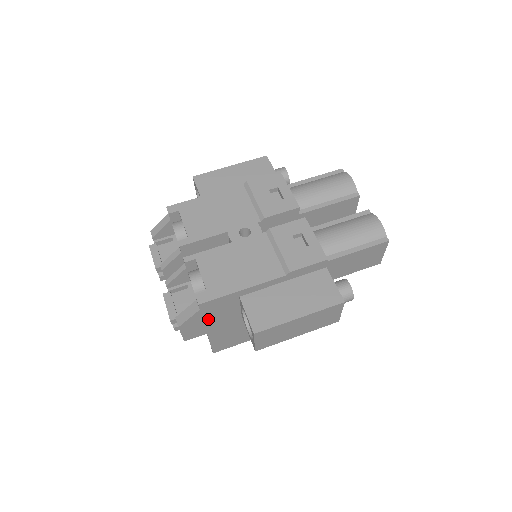
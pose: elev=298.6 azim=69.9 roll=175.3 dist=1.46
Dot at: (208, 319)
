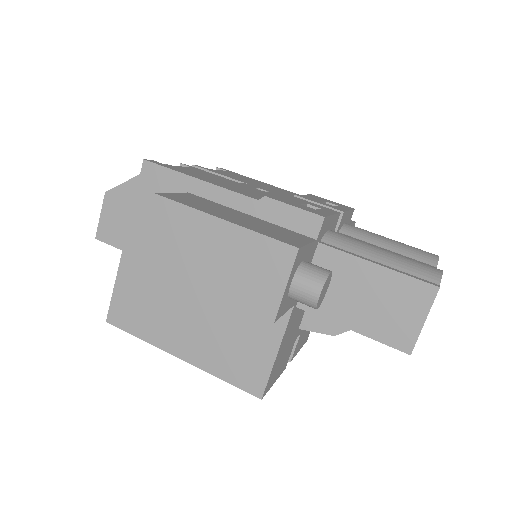
Dot at: (138, 212)
